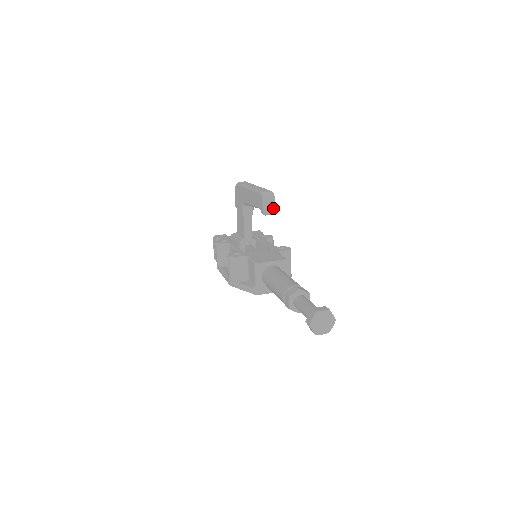
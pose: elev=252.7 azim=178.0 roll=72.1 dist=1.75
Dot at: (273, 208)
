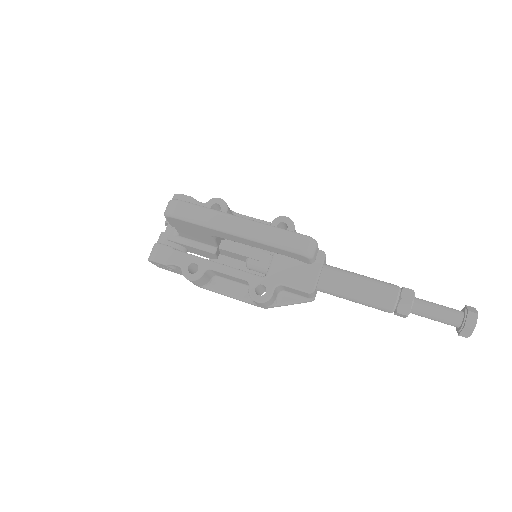
Dot at: (318, 249)
